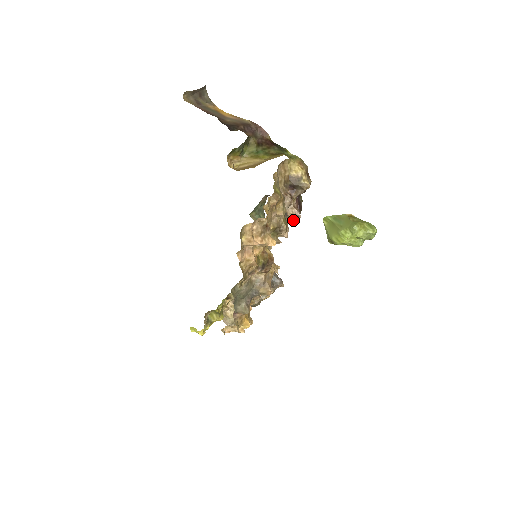
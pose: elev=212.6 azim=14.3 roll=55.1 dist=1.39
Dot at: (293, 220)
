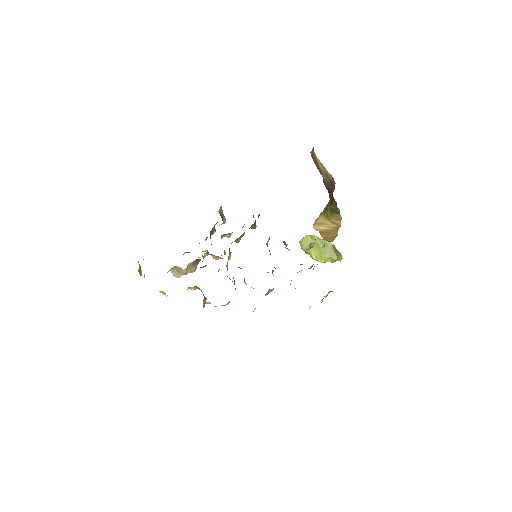
Dot at: (307, 249)
